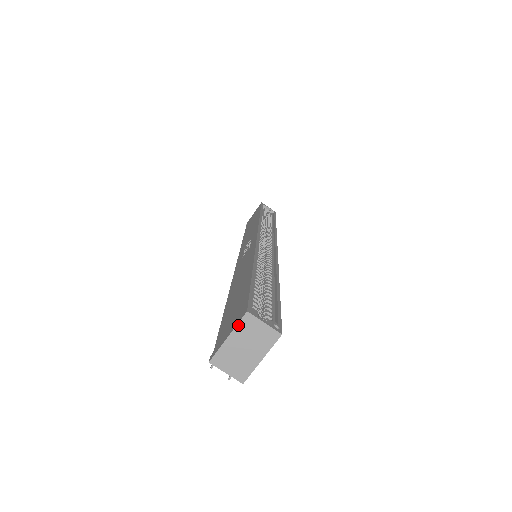
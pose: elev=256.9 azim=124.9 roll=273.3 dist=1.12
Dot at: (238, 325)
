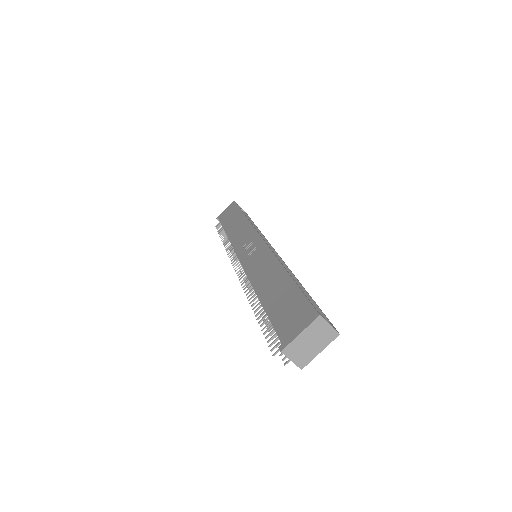
Dot at: (310, 325)
